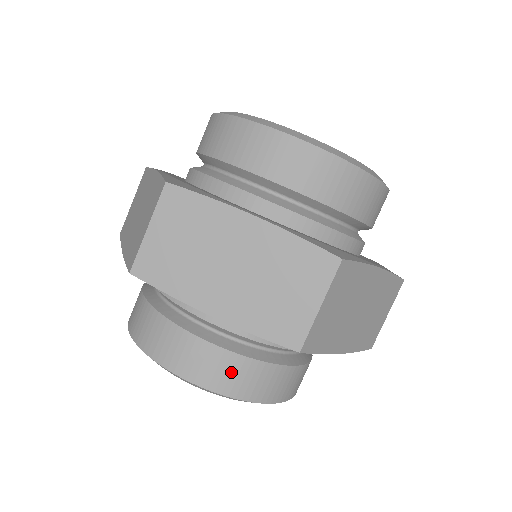
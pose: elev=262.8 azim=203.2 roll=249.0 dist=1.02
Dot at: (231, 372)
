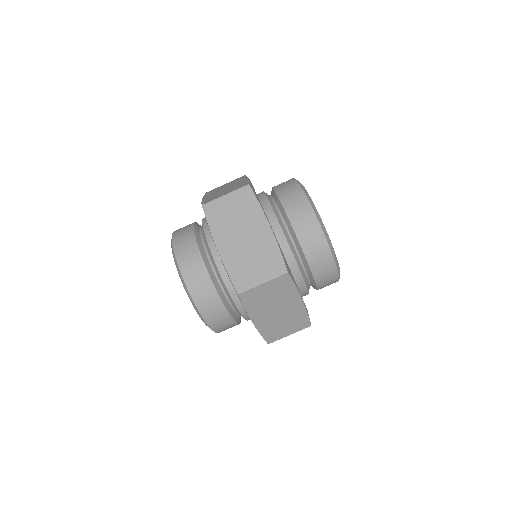
Dot at: (226, 326)
